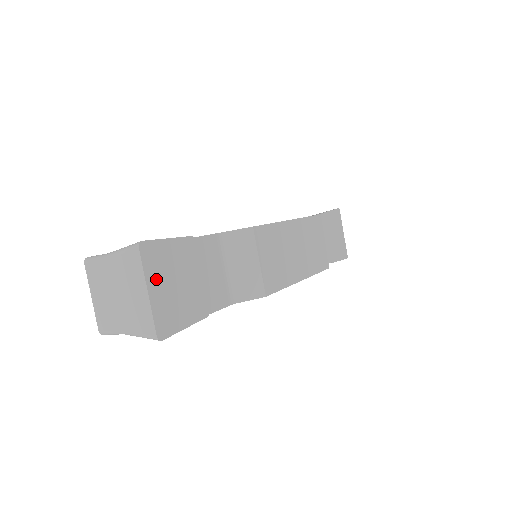
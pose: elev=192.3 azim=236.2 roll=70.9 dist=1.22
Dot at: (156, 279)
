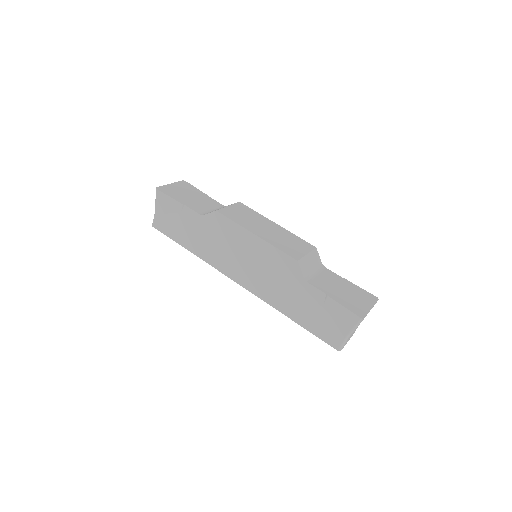
Dot at: (178, 186)
